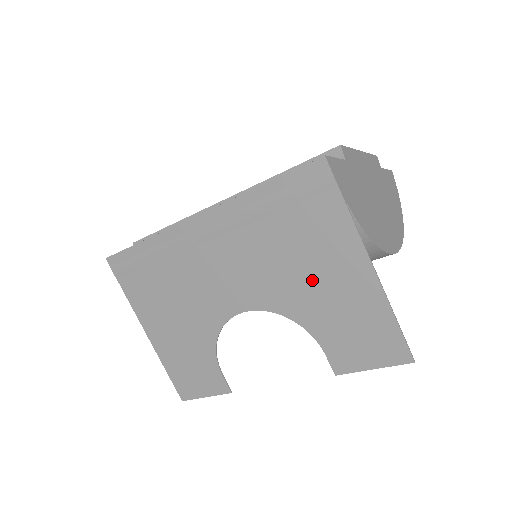
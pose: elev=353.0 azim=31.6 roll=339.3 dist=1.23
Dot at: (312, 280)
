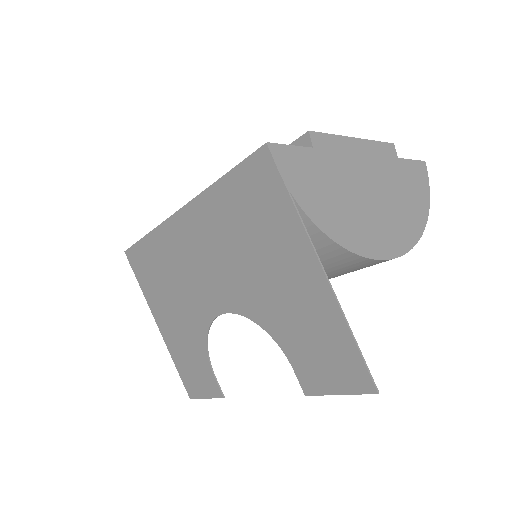
Dot at: (272, 284)
